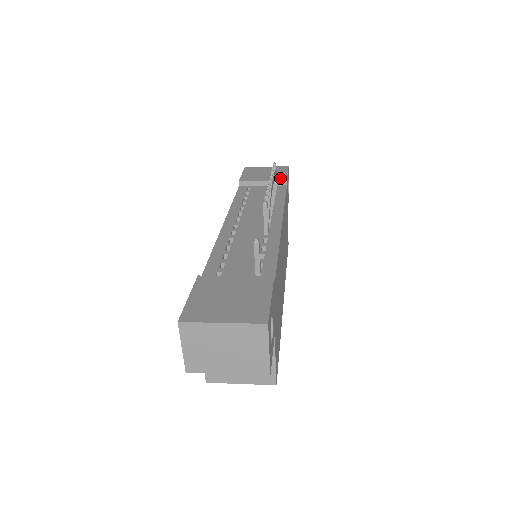
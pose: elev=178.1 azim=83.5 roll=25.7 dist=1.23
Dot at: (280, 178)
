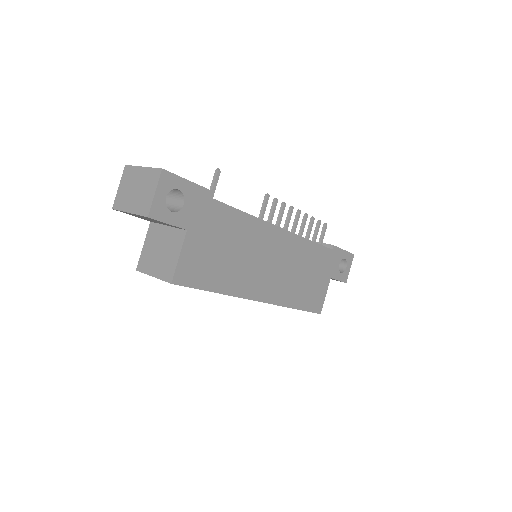
Dot at: occluded
